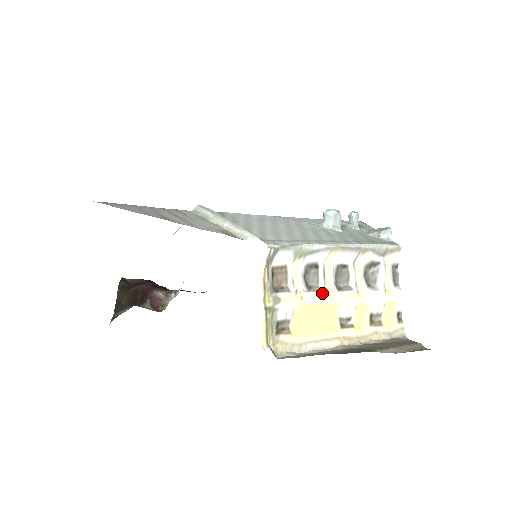
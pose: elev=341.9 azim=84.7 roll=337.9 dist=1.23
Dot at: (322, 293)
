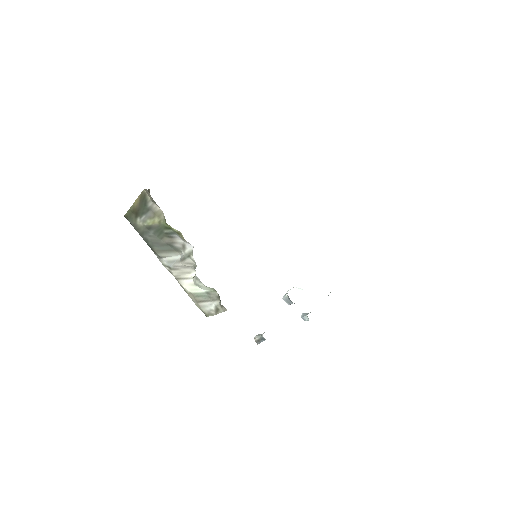
Dot at: occluded
